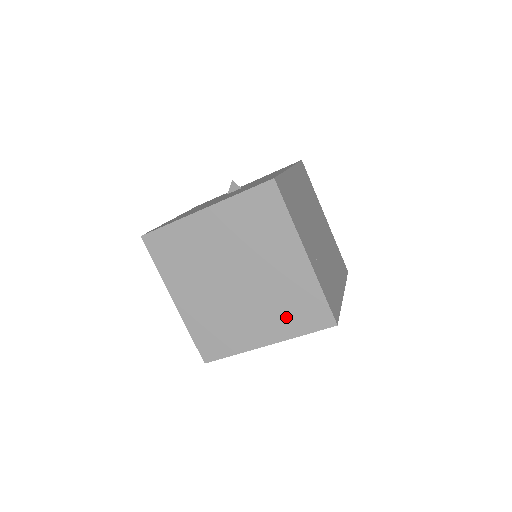
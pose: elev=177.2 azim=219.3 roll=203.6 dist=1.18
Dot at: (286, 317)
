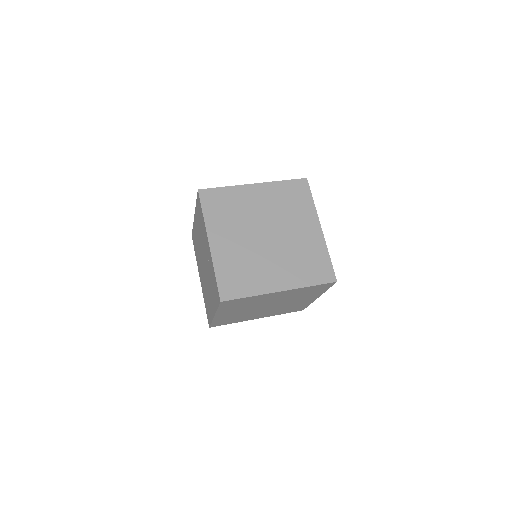
Dot at: (300, 270)
